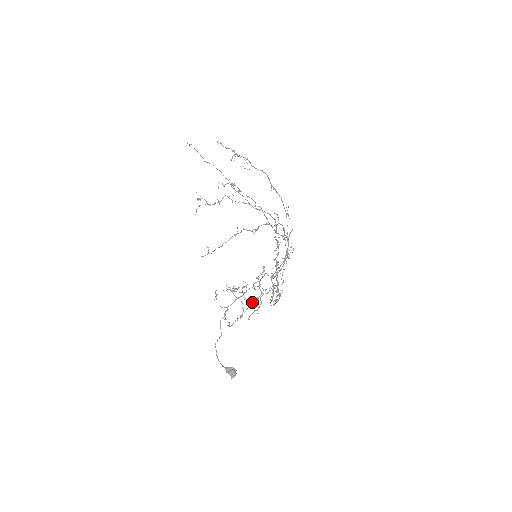
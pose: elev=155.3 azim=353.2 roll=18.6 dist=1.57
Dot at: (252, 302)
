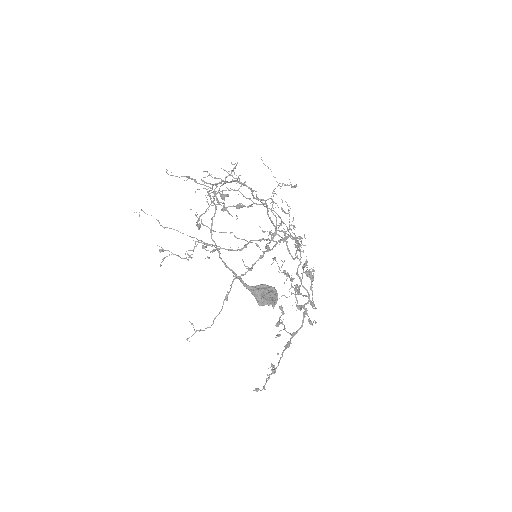
Dot at: (257, 198)
